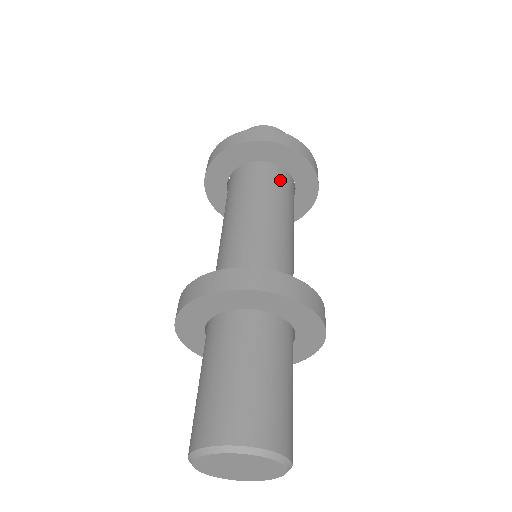
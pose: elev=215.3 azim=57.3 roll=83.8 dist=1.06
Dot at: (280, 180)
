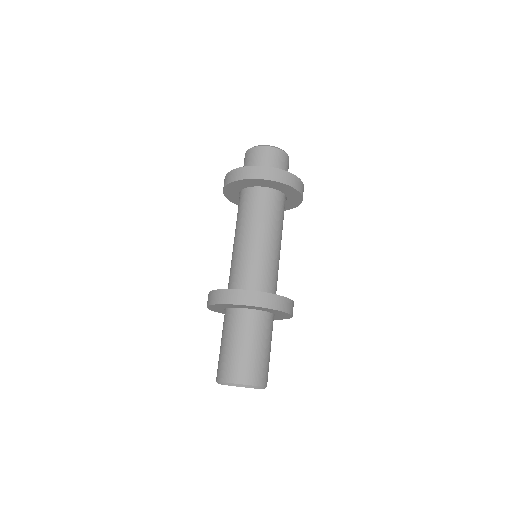
Dot at: occluded
